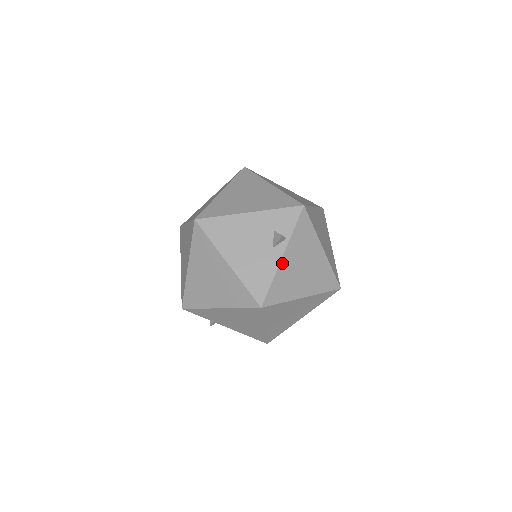
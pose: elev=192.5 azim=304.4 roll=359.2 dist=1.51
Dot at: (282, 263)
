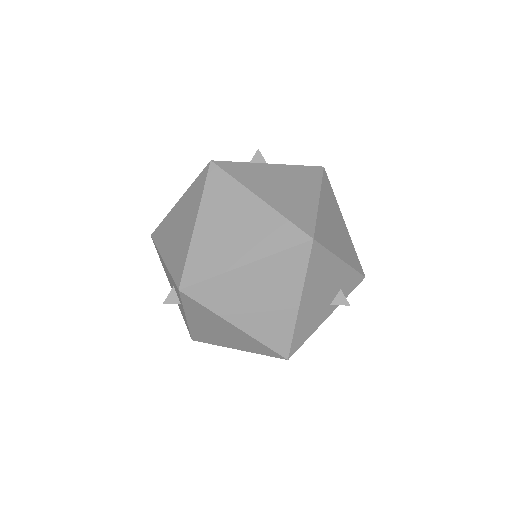
Dot at: occluded
